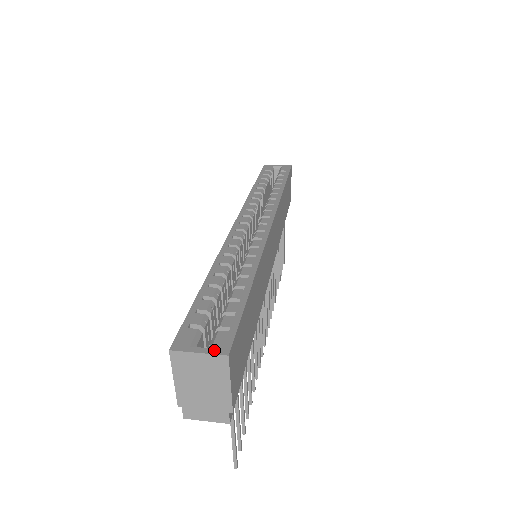
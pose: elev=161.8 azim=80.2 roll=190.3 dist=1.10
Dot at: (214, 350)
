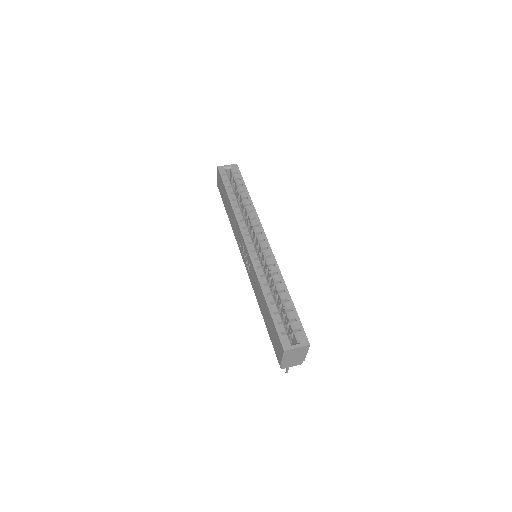
Dot at: (302, 344)
